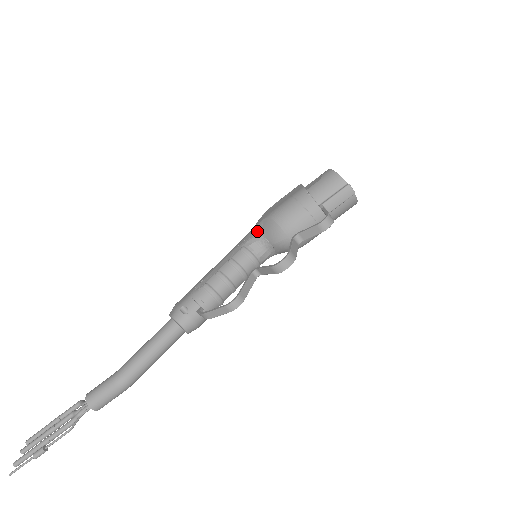
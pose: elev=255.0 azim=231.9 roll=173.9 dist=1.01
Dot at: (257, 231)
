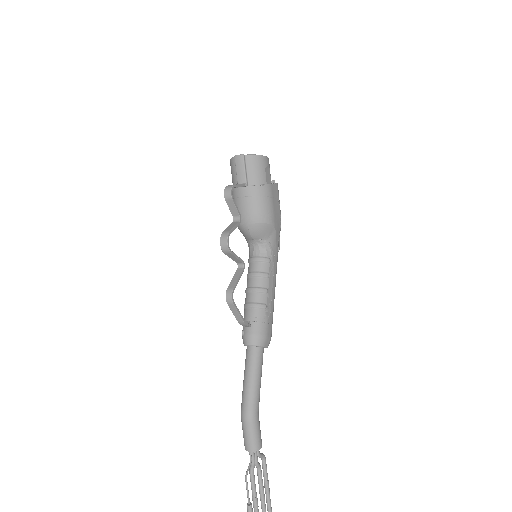
Dot at: (247, 242)
